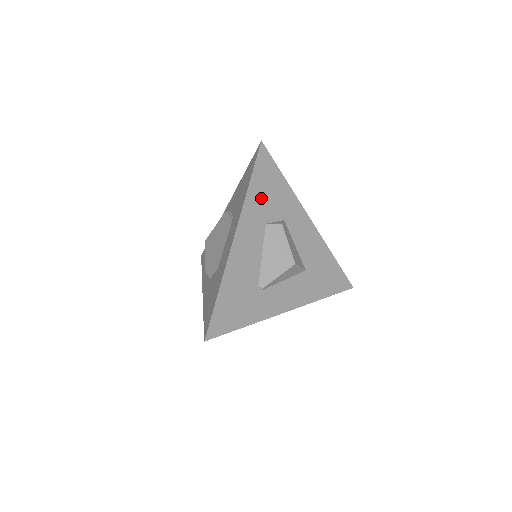
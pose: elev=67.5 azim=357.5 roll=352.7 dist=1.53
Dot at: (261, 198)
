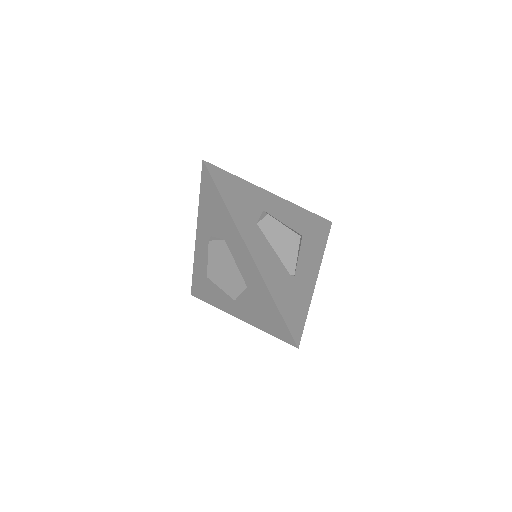
Dot at: (239, 206)
